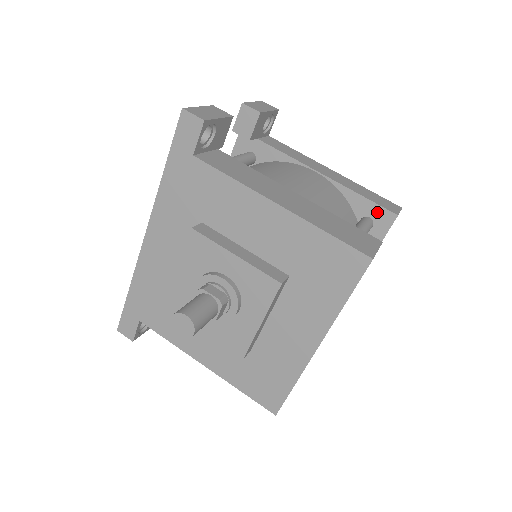
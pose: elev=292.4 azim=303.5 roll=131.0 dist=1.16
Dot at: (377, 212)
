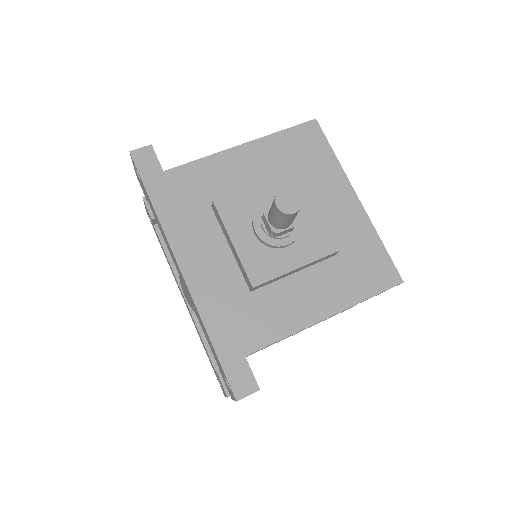
Dot at: occluded
